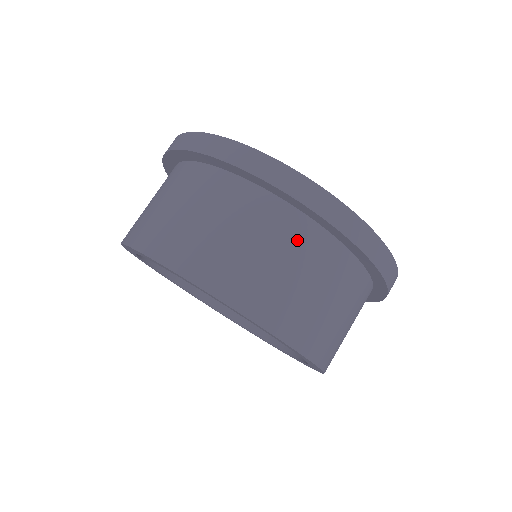
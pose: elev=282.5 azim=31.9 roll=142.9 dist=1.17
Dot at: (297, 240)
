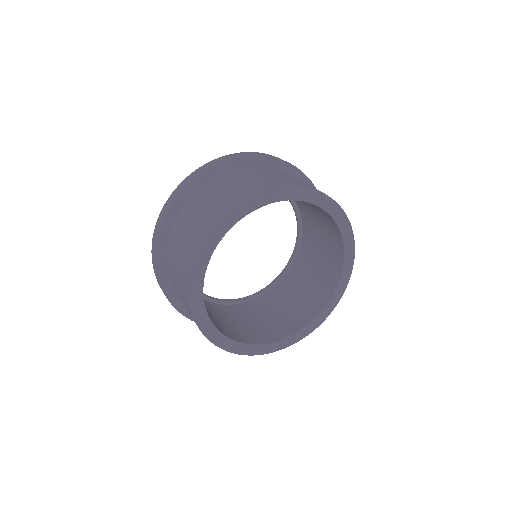
Dot at: (224, 181)
